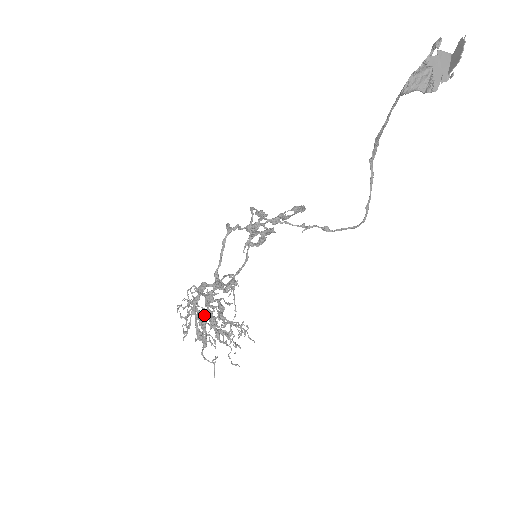
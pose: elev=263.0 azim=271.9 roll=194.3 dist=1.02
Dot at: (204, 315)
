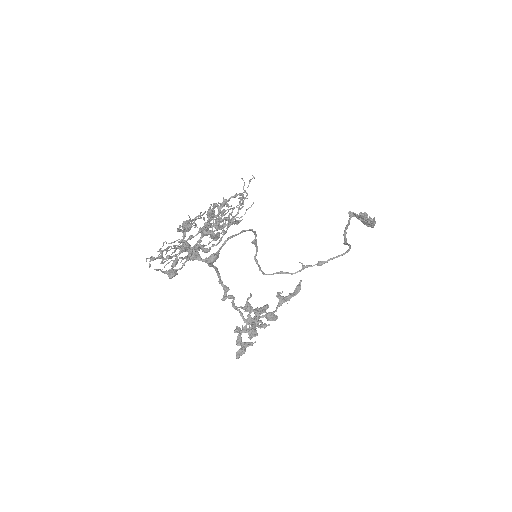
Dot at: (190, 247)
